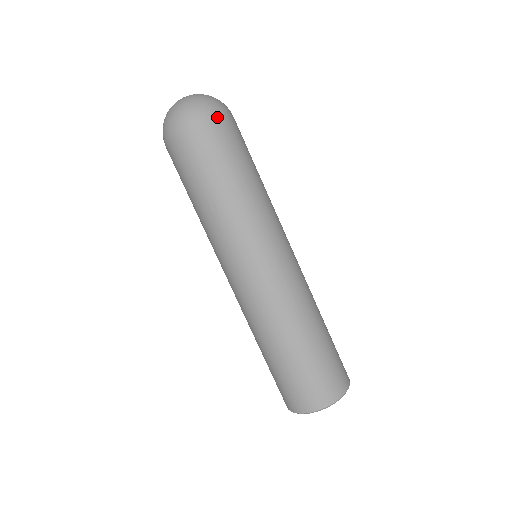
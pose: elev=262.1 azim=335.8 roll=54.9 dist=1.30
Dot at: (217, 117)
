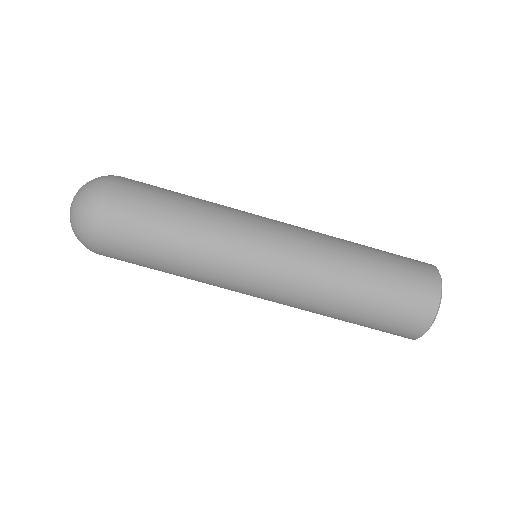
Dot at: (117, 178)
